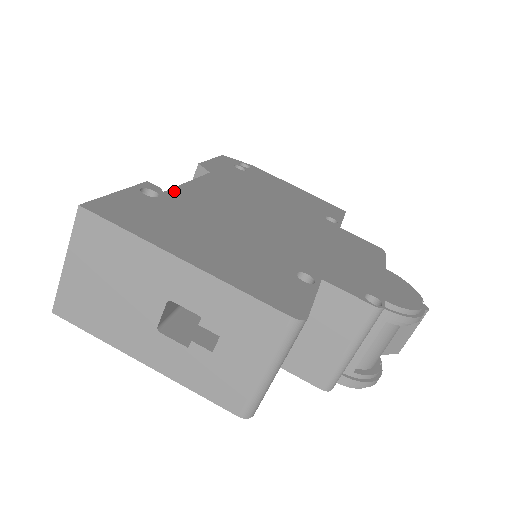
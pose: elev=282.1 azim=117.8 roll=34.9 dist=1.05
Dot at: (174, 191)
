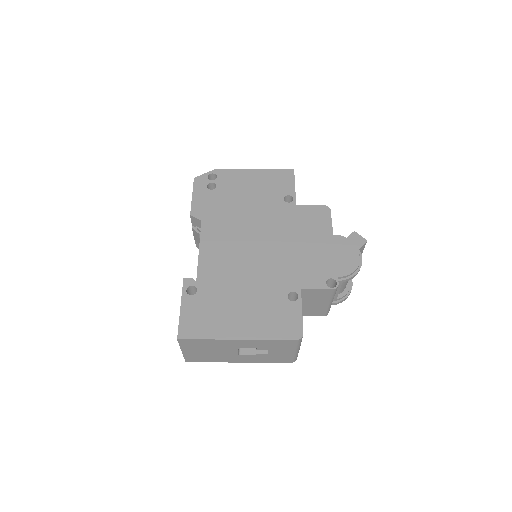
Dot at: (200, 274)
